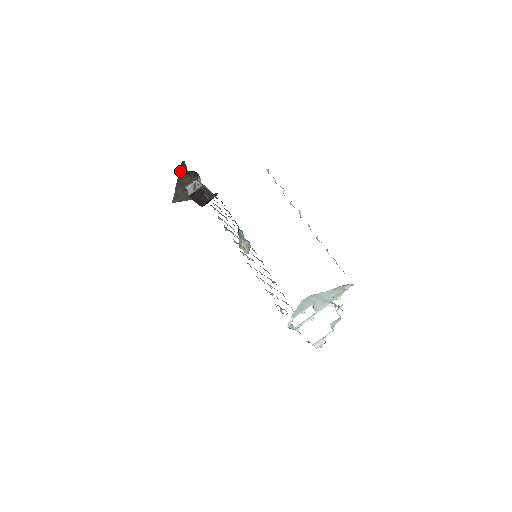
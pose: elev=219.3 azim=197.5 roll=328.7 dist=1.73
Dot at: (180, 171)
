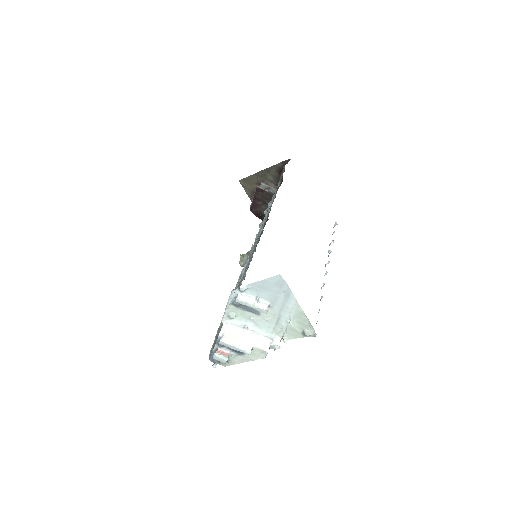
Dot at: (277, 165)
